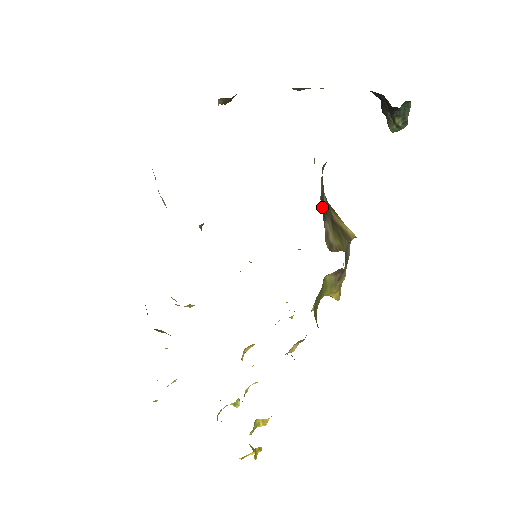
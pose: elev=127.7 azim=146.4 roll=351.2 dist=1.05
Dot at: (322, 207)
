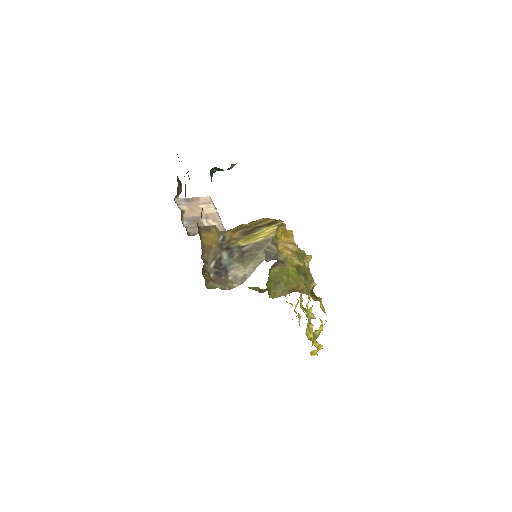
Dot at: (219, 273)
